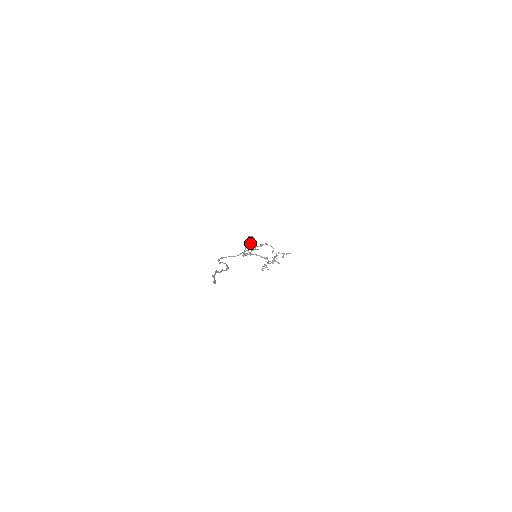
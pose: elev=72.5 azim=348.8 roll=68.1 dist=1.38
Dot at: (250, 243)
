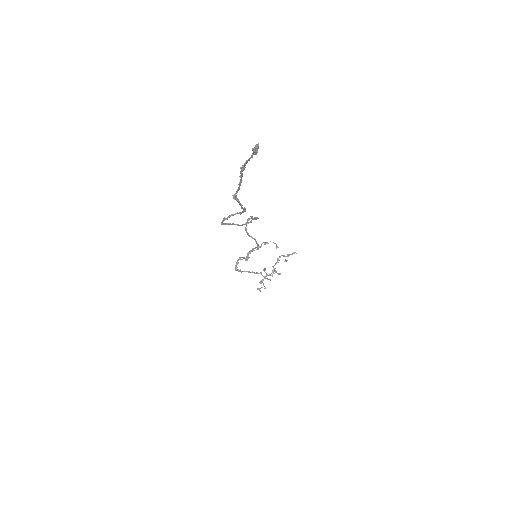
Dot at: (254, 219)
